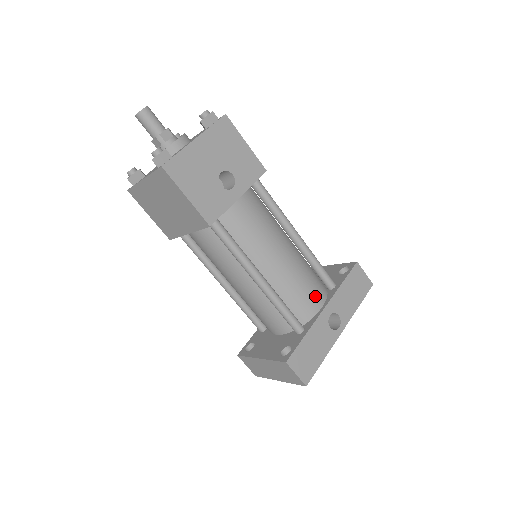
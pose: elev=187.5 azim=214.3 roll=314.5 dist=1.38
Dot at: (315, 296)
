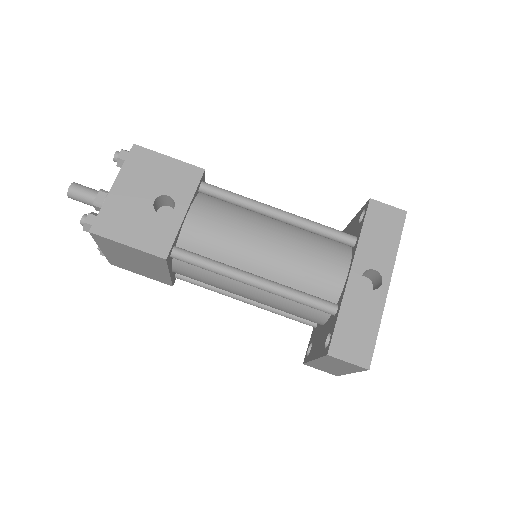
Dot at: (333, 264)
